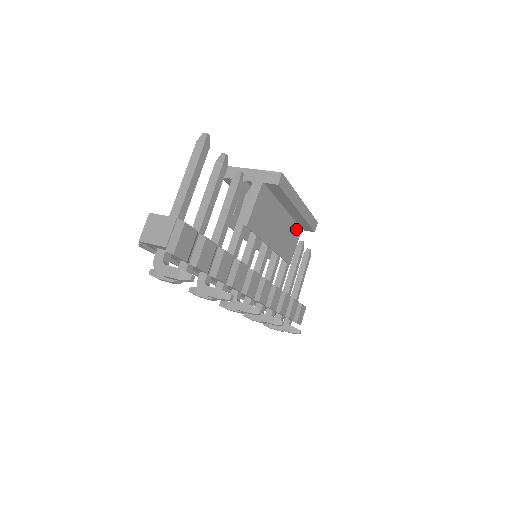
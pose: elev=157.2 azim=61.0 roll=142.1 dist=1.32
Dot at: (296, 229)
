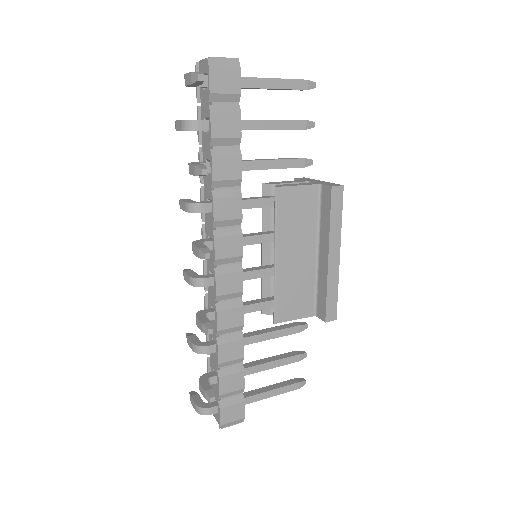
Dot at: (311, 301)
